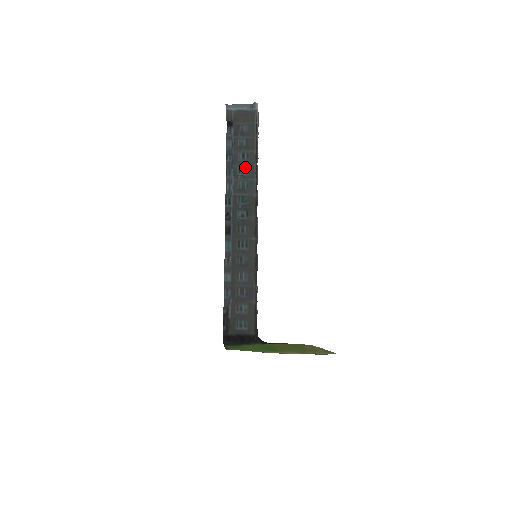
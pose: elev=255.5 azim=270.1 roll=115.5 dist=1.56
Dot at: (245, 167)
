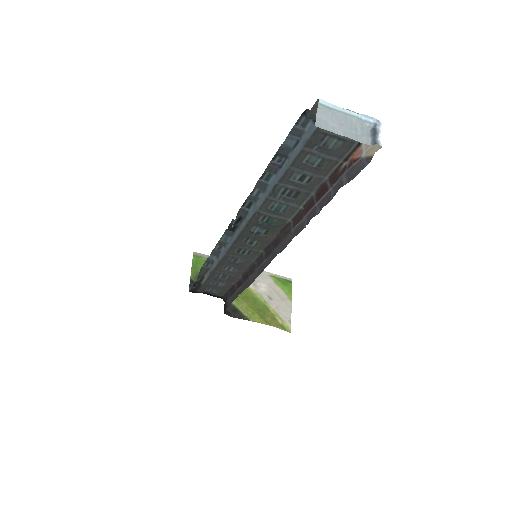
Dot at: (295, 191)
